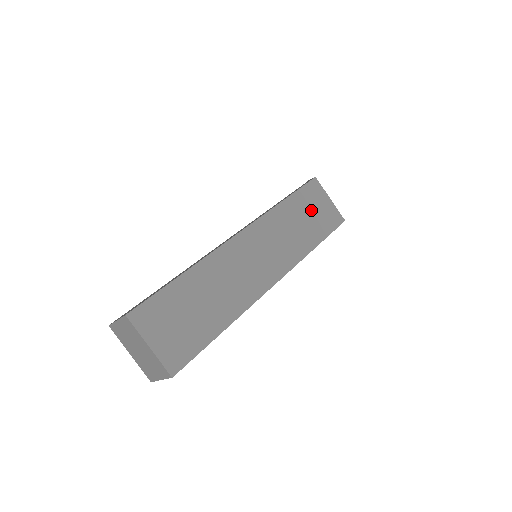
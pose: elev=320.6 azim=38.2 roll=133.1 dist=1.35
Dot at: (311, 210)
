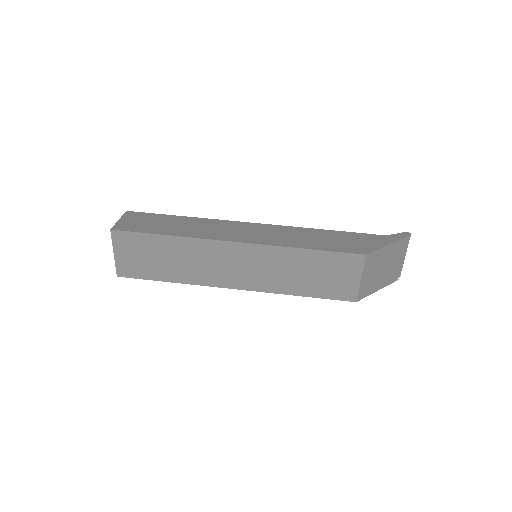
Dot at: (327, 273)
